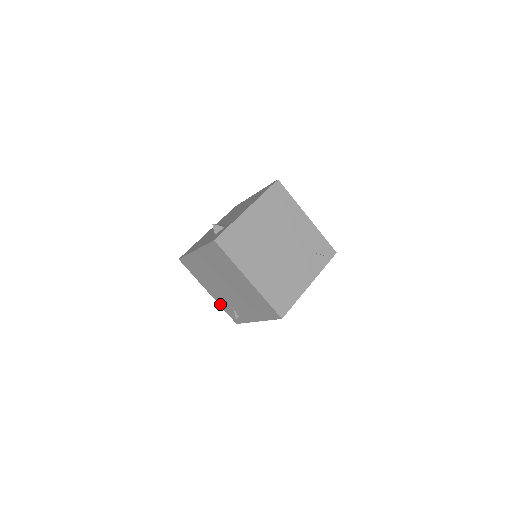
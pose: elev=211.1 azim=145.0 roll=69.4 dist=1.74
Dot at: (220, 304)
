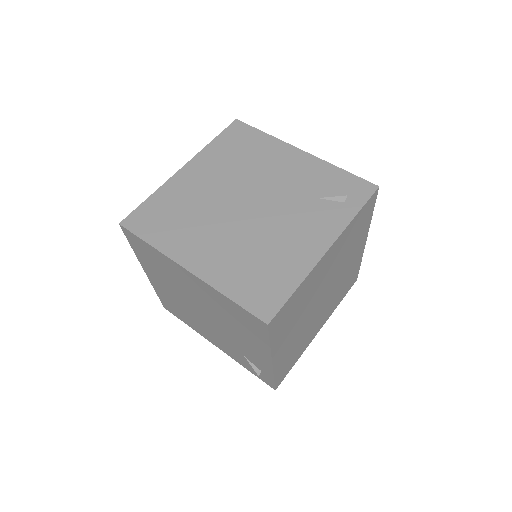
Dot at: (237, 361)
